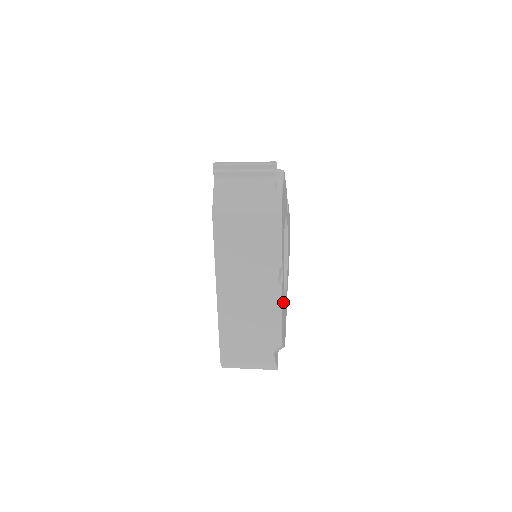
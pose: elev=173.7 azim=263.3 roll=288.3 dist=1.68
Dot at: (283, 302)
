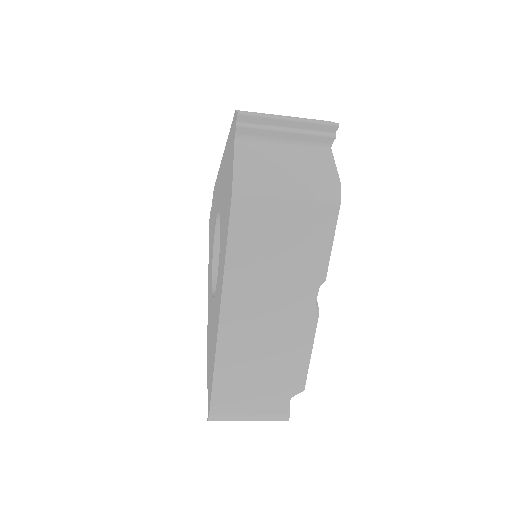
Dot at: occluded
